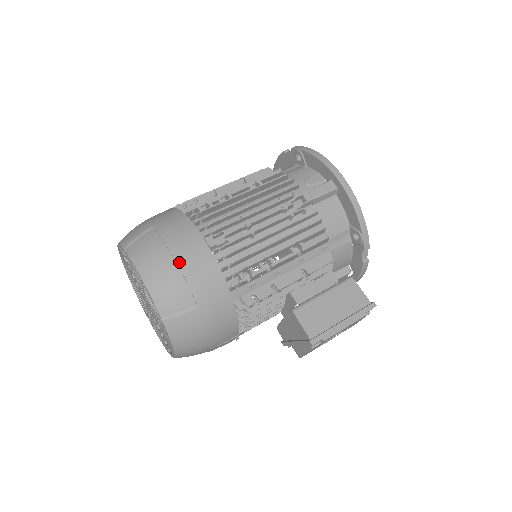
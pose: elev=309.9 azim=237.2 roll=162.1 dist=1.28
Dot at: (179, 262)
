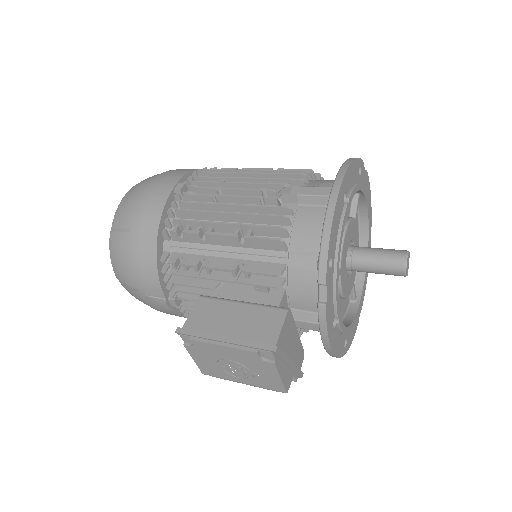
Dot at: (146, 190)
